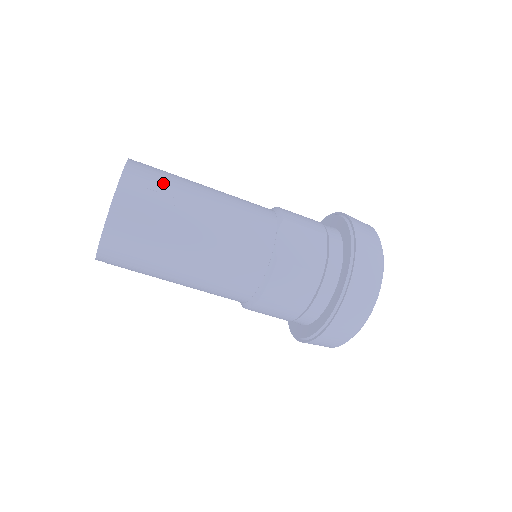
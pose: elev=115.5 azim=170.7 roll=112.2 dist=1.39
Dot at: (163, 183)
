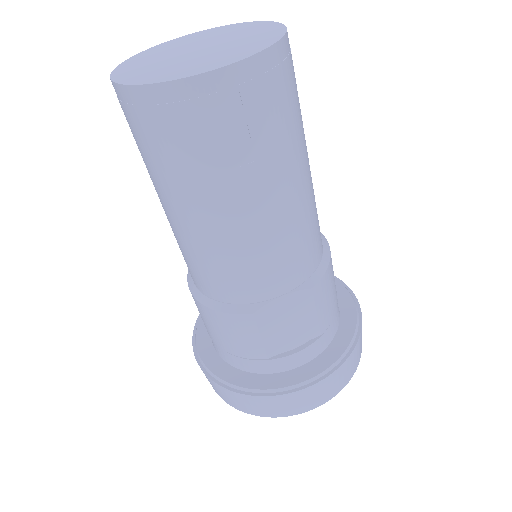
Dot at: (269, 125)
